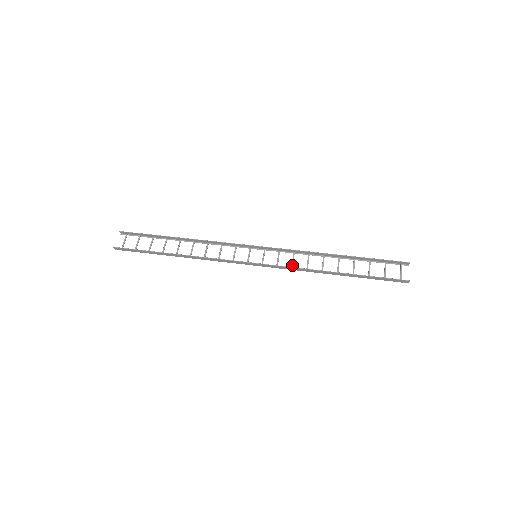
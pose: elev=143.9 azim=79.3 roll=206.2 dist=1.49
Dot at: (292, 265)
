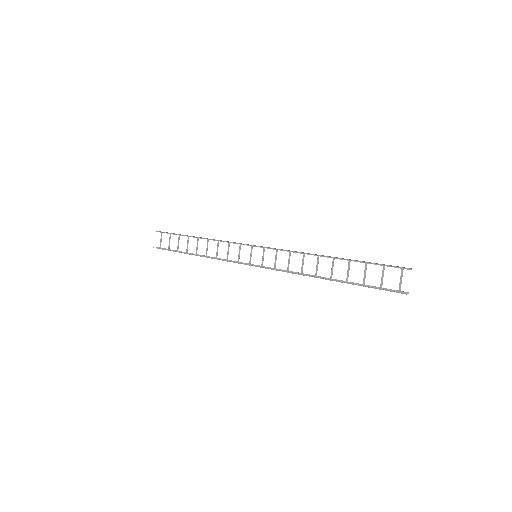
Dot at: (288, 266)
